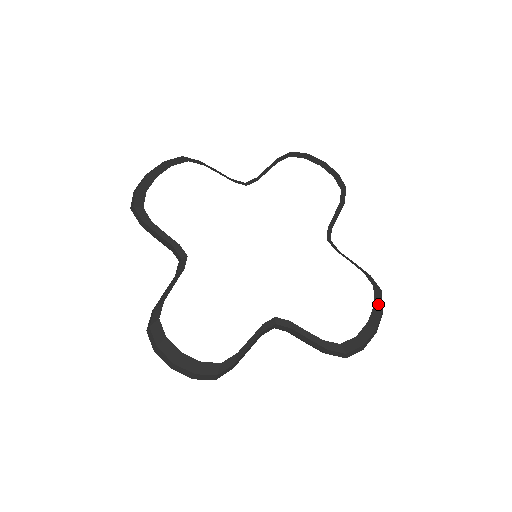
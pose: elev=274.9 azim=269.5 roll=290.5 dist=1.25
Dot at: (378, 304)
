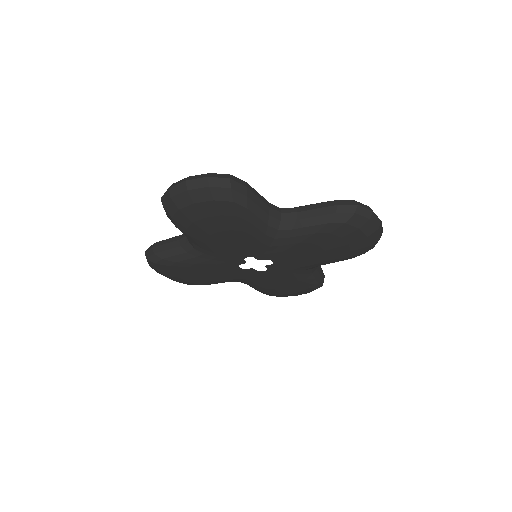
Dot at: occluded
